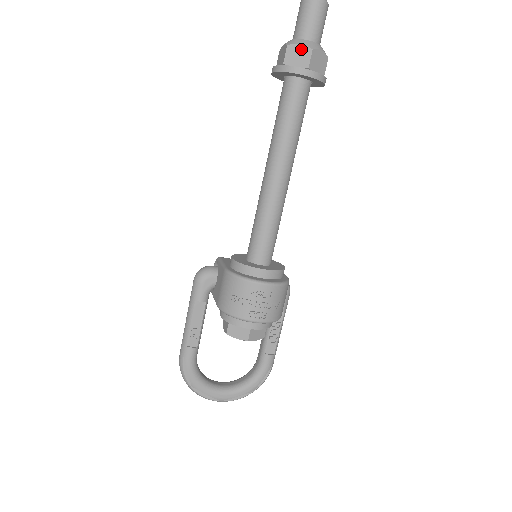
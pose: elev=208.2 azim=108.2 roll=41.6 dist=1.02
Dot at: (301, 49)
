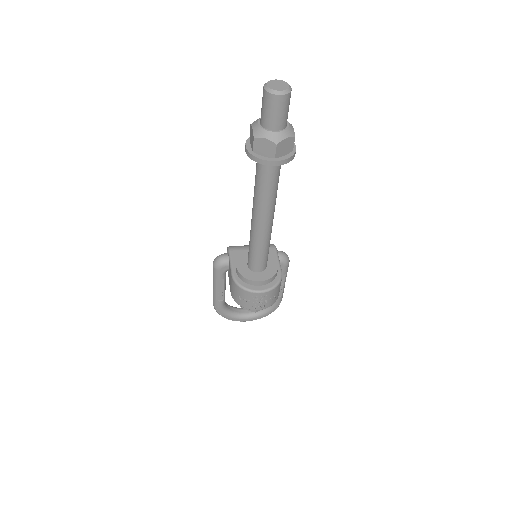
Dot at: (266, 143)
